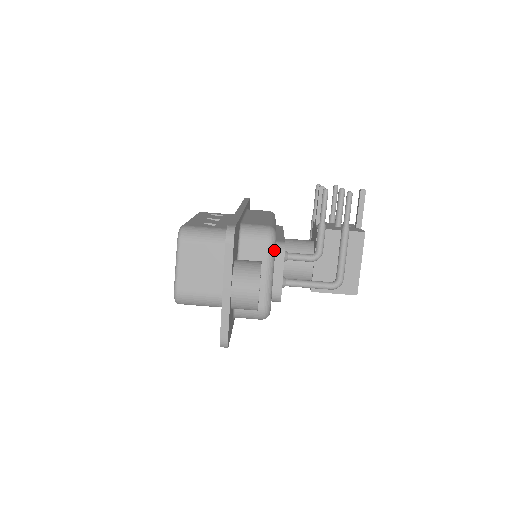
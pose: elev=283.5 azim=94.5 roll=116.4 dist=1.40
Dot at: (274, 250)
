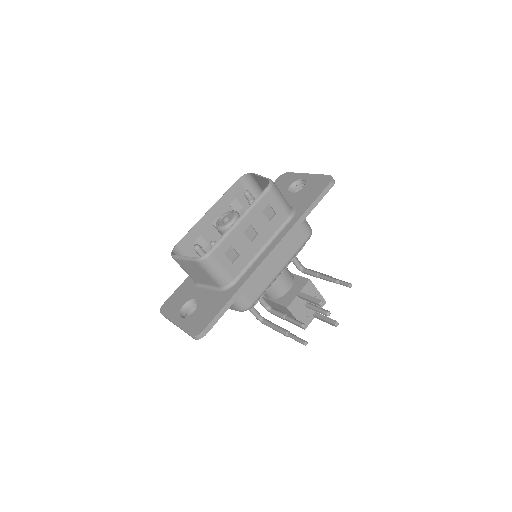
Dot at: occluded
